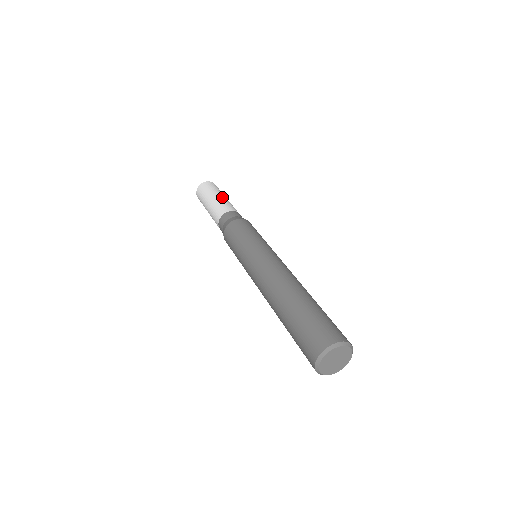
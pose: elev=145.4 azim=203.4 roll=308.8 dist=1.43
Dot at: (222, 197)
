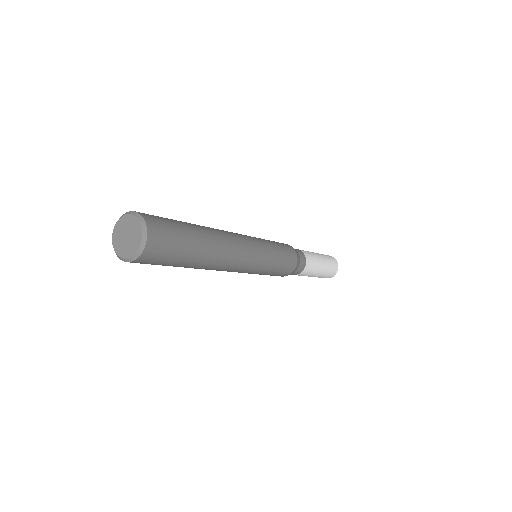
Dot at: (316, 254)
